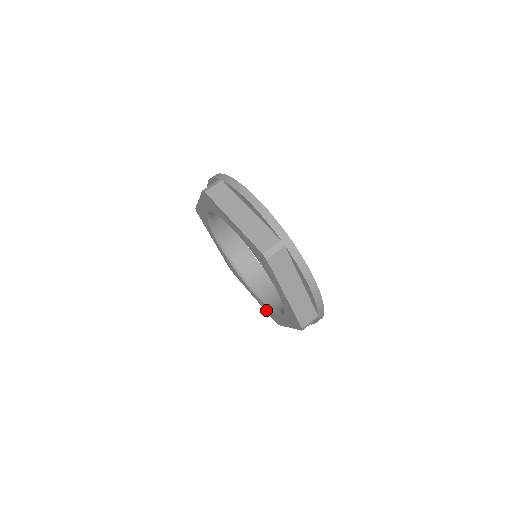
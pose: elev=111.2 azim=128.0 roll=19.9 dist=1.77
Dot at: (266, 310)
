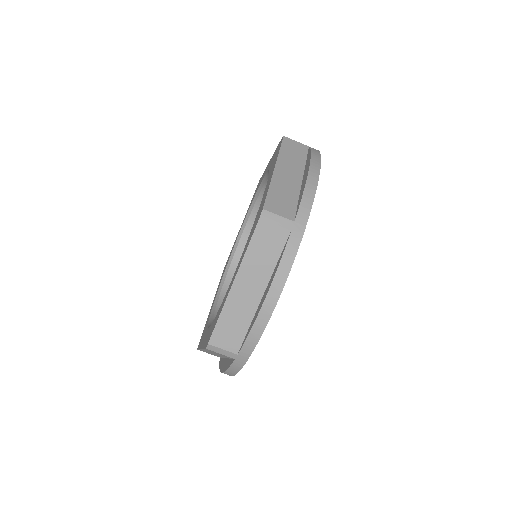
Dot at: (230, 253)
